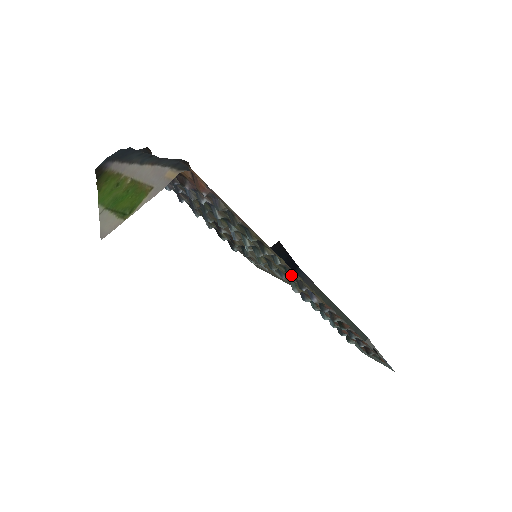
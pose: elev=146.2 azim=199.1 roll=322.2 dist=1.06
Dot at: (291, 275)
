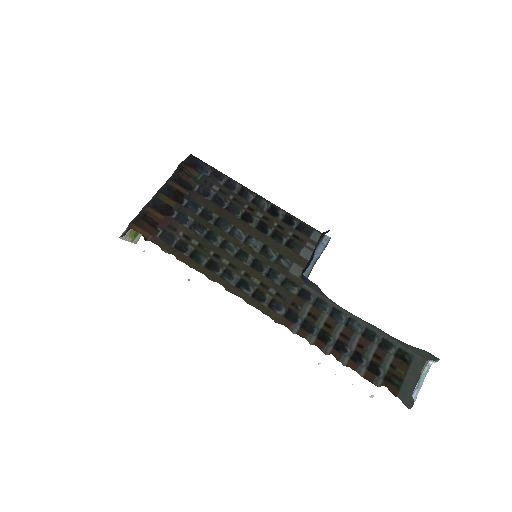
Dot at: (246, 290)
